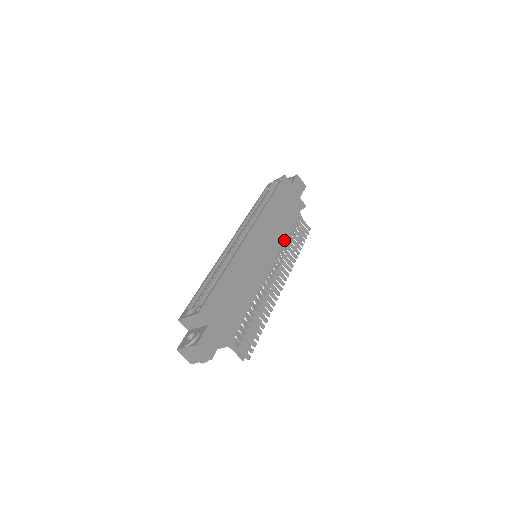
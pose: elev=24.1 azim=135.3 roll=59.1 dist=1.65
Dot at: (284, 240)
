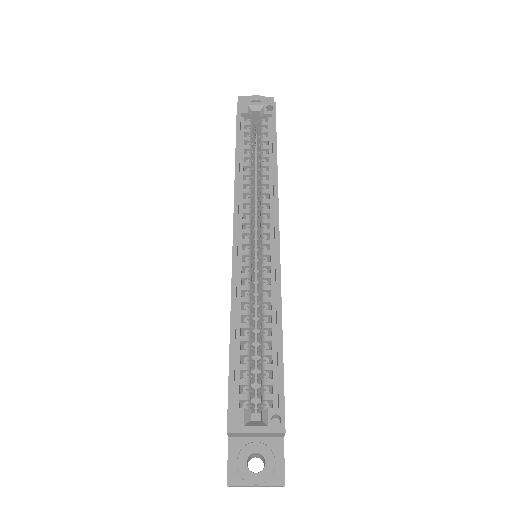
Dot at: occluded
